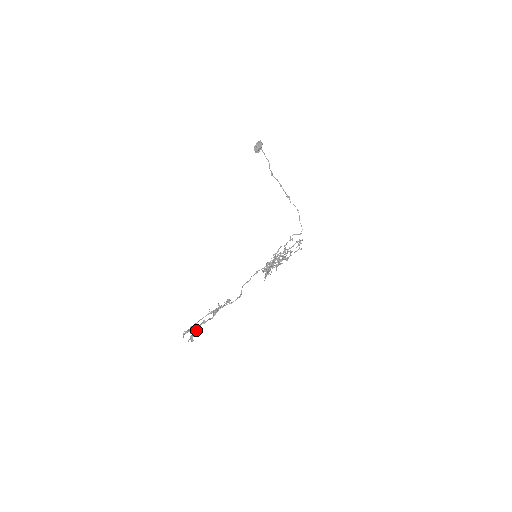
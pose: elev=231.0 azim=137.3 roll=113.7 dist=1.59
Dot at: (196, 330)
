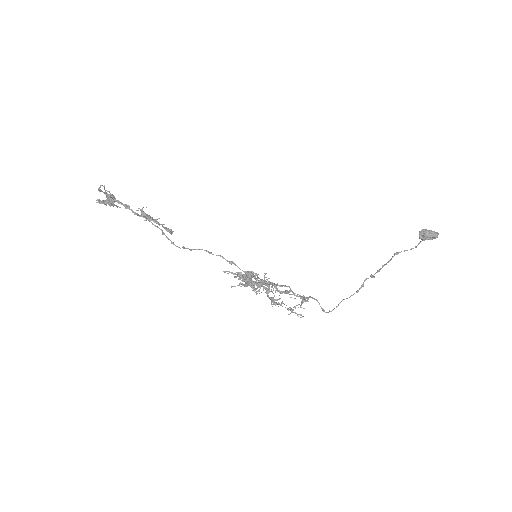
Dot at: (113, 201)
